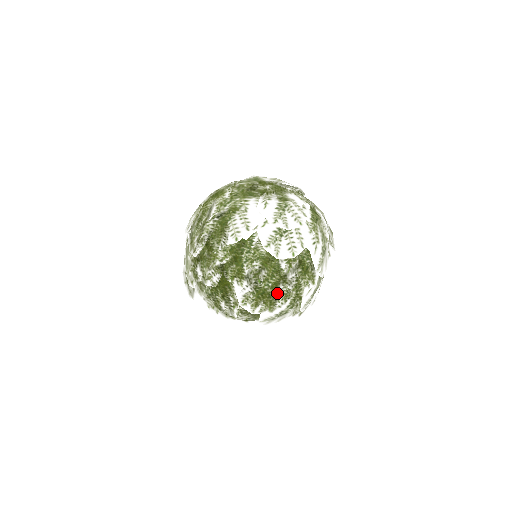
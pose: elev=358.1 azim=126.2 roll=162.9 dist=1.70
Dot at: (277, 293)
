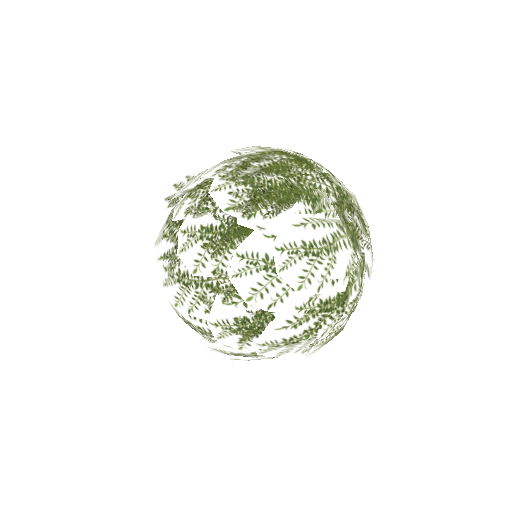
Dot at: (196, 303)
